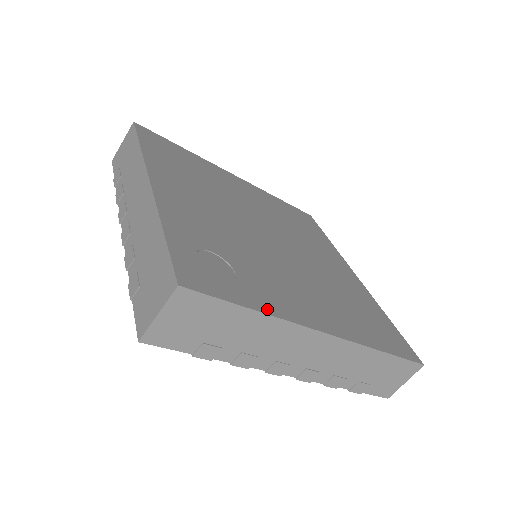
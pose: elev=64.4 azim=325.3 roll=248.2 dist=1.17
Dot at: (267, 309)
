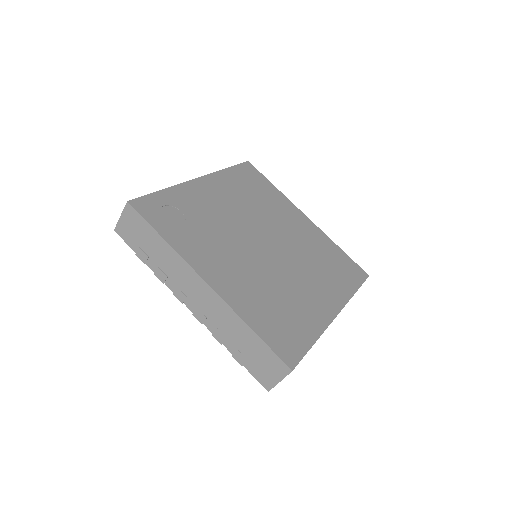
Dot at: (173, 243)
